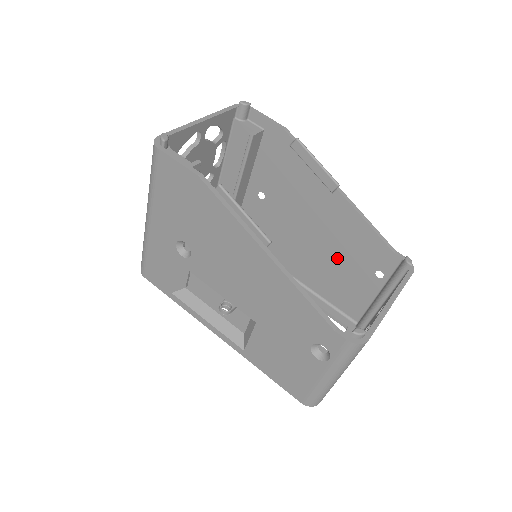
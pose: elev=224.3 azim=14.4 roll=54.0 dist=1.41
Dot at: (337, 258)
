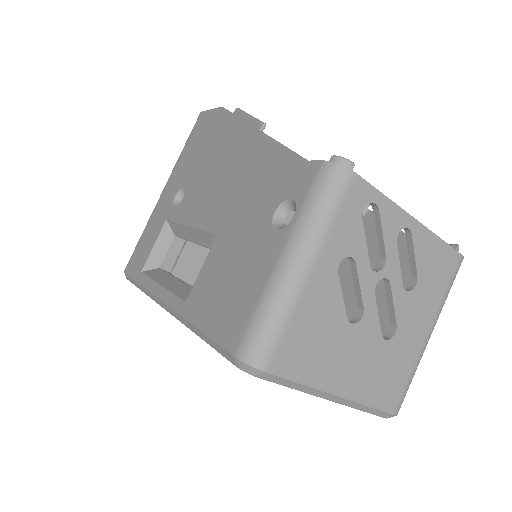
Dot at: occluded
